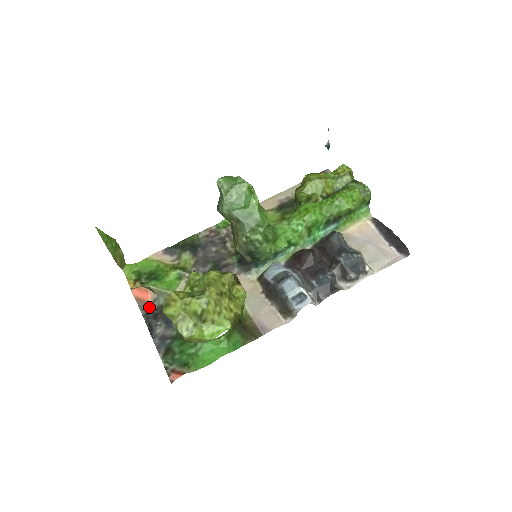
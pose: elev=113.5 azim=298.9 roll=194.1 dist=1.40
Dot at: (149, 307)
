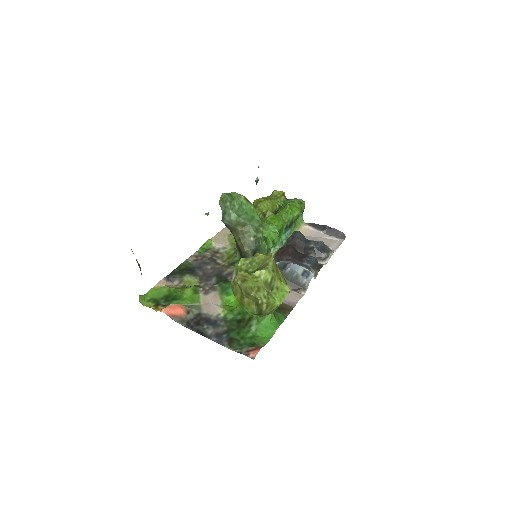
Dot at: (186, 319)
